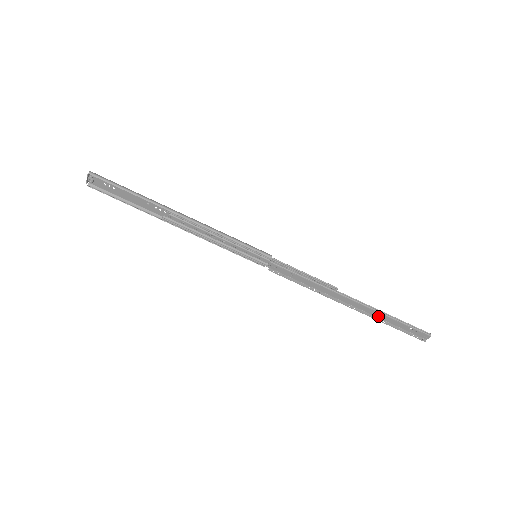
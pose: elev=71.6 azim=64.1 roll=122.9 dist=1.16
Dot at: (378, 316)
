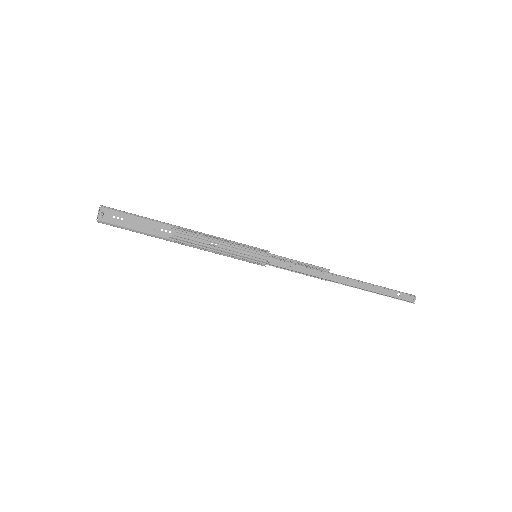
Dot at: (370, 289)
